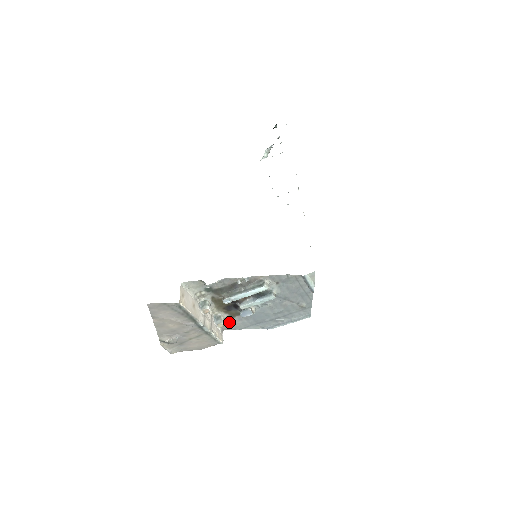
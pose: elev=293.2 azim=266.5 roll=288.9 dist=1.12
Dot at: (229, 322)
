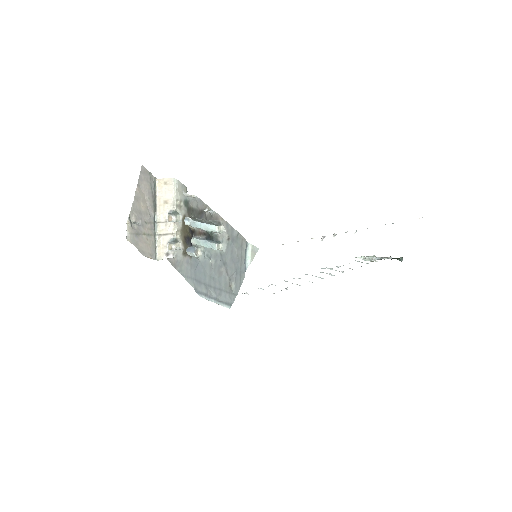
Dot at: (180, 258)
